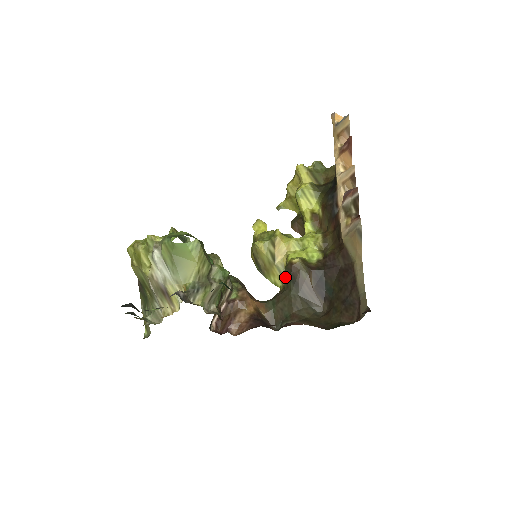
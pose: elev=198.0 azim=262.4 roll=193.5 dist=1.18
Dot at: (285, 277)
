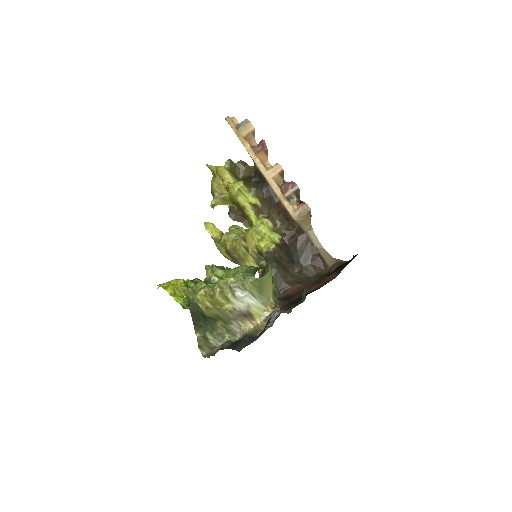
Dot at: (258, 259)
